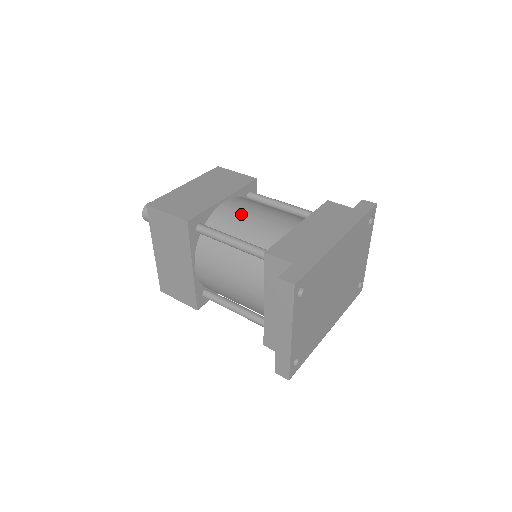
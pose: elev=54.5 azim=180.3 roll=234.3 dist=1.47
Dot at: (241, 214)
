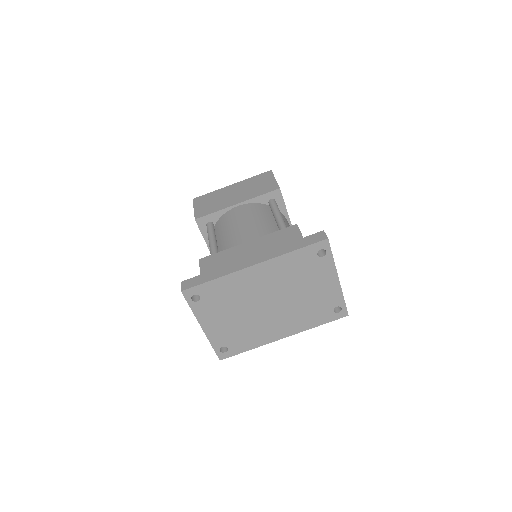
Dot at: (233, 221)
